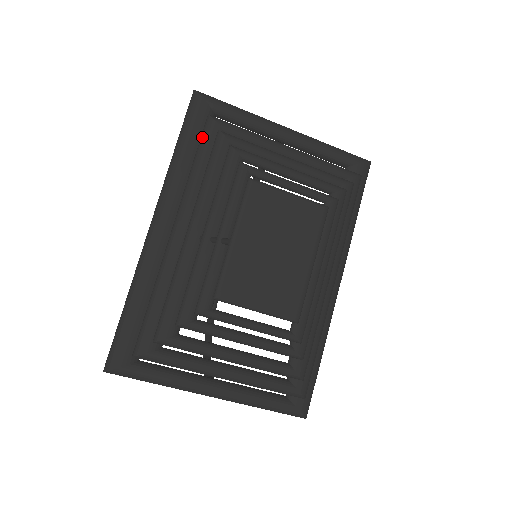
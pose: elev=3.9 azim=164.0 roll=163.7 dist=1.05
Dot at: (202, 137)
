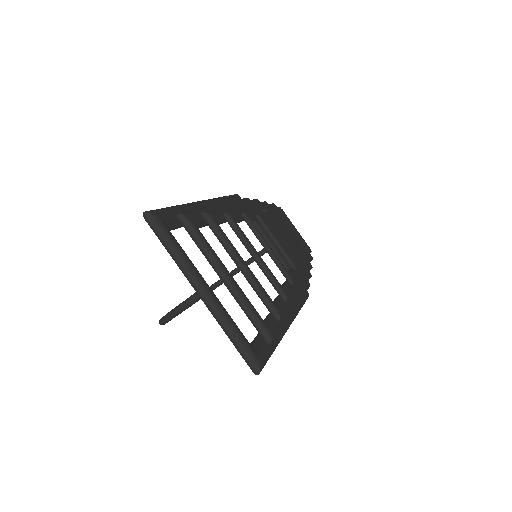
Dot at: (243, 199)
